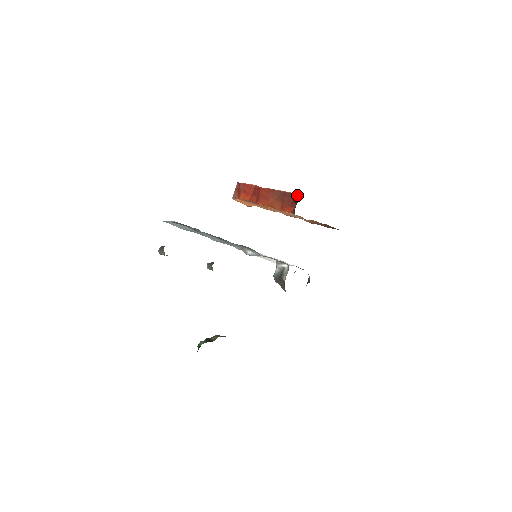
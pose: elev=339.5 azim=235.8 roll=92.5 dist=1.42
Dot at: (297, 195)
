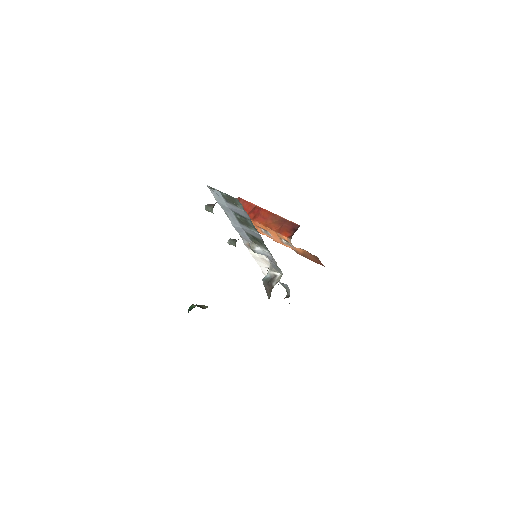
Dot at: (297, 225)
